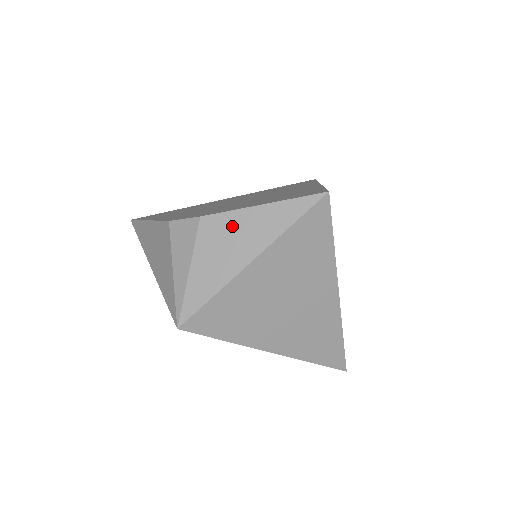
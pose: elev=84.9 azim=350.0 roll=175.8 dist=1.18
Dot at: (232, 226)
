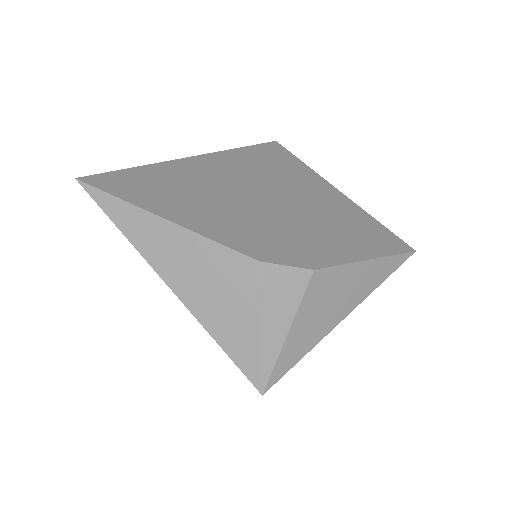
Dot at: (339, 282)
